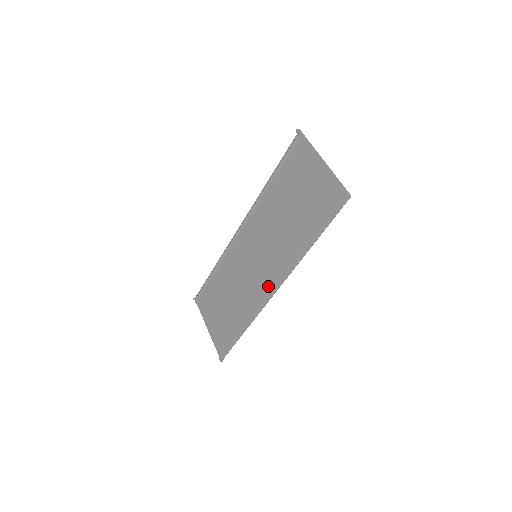
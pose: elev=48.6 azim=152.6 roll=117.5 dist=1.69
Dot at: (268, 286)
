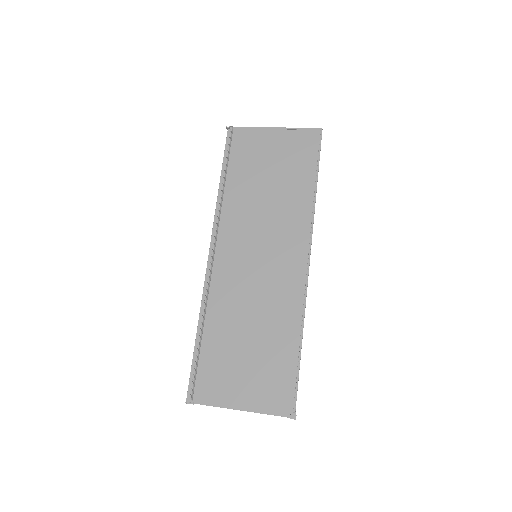
Dot at: (296, 264)
